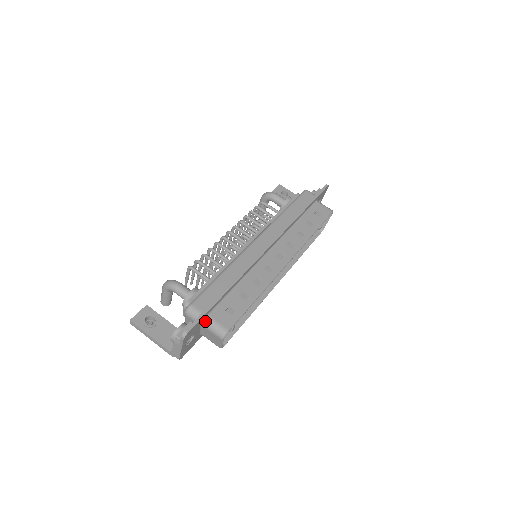
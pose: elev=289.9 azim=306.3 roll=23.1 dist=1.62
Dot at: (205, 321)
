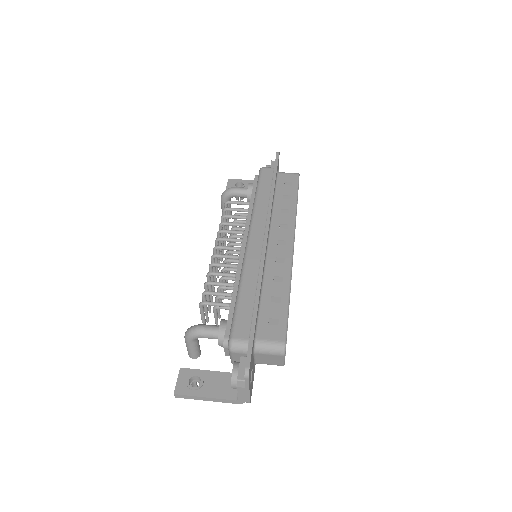
Dot at: (256, 347)
